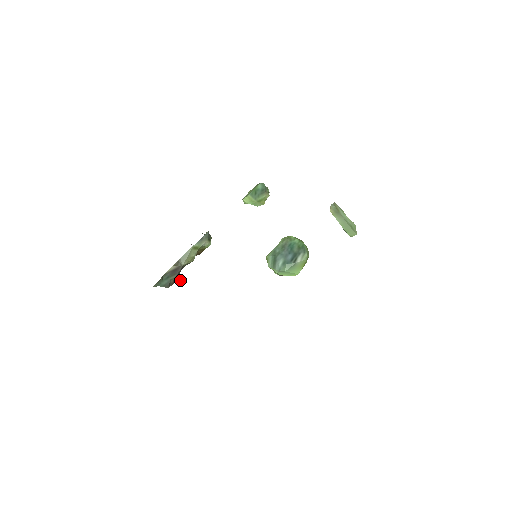
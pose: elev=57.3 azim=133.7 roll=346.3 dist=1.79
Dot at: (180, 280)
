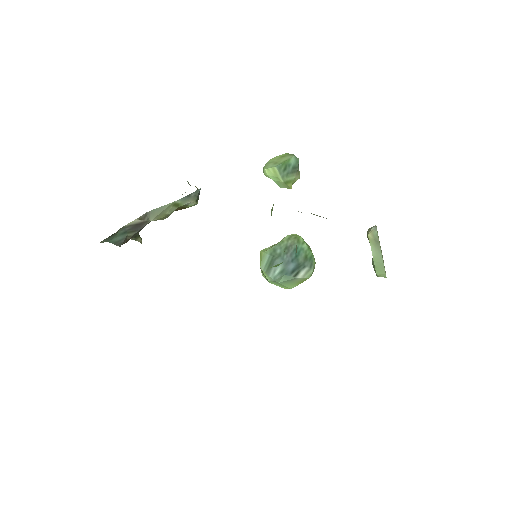
Dot at: (138, 236)
